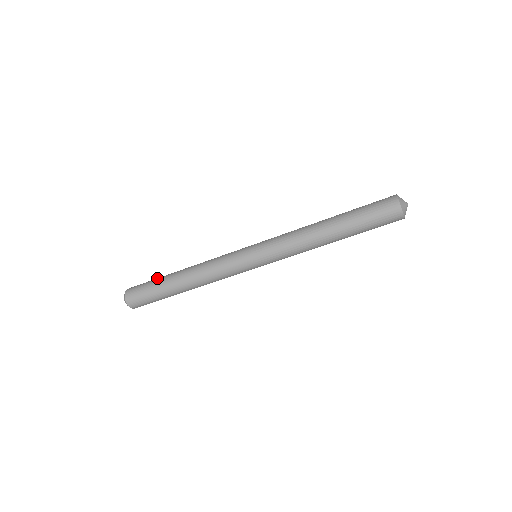
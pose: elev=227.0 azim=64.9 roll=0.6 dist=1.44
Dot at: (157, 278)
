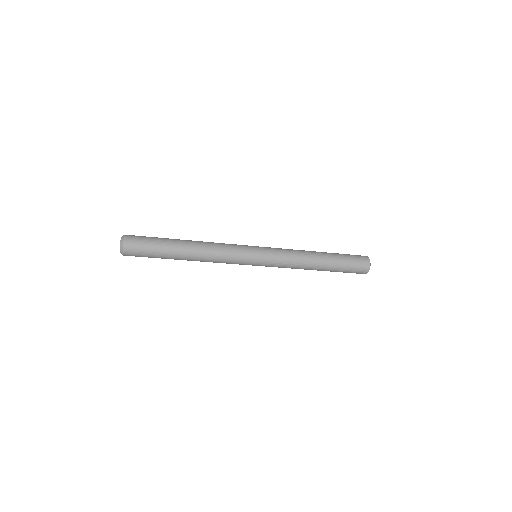
Dot at: occluded
